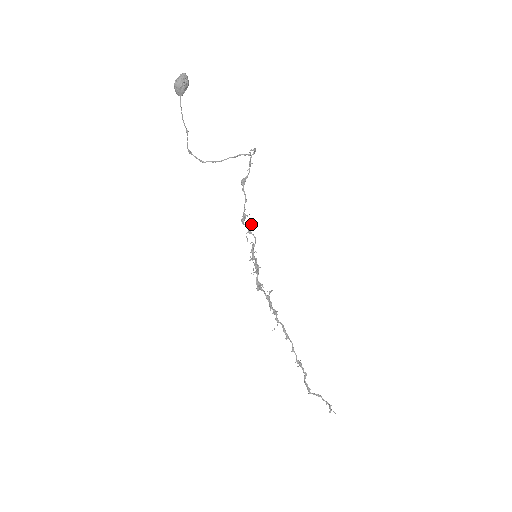
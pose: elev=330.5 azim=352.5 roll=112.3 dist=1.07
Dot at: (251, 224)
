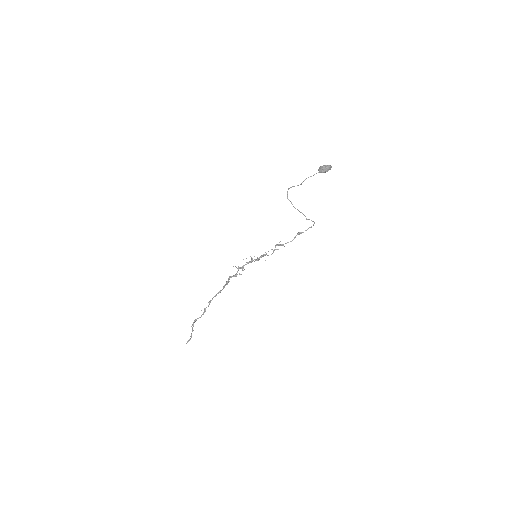
Dot at: (278, 249)
